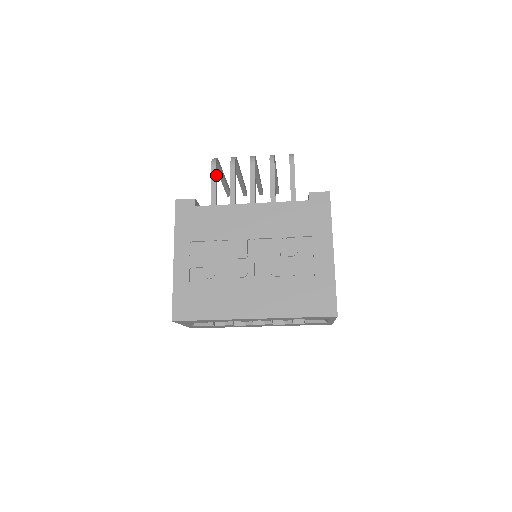
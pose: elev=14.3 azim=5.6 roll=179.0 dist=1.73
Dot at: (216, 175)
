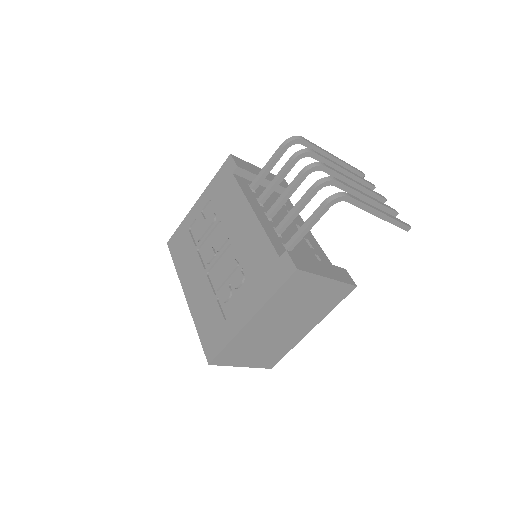
Dot at: (281, 156)
